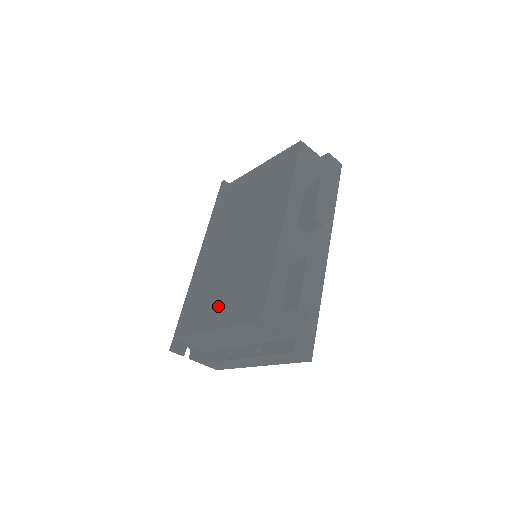
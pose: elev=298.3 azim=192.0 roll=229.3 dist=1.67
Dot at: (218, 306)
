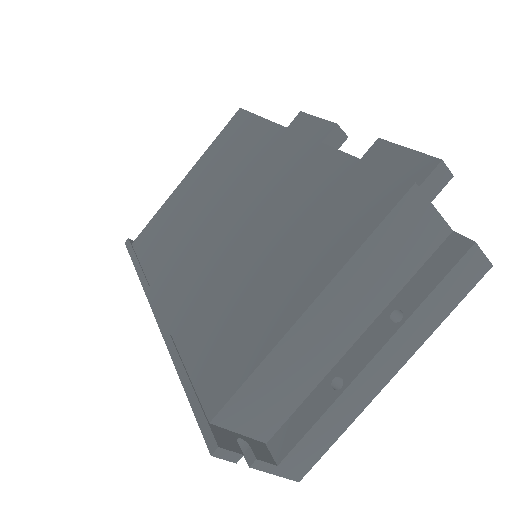
Dot at: (279, 283)
